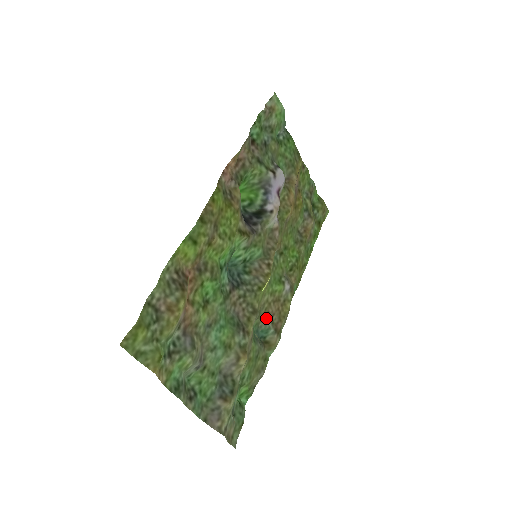
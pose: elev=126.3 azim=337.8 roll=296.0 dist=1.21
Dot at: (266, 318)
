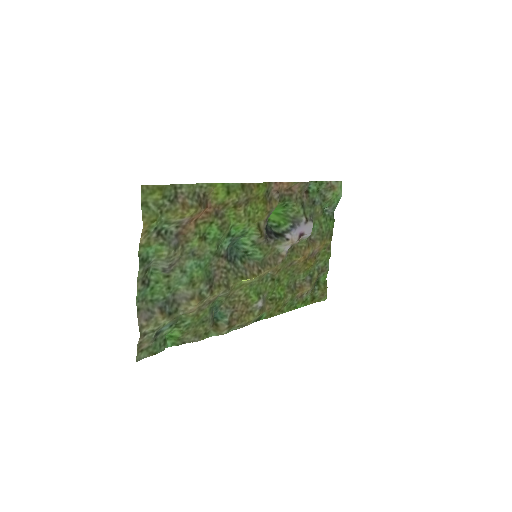
Dot at: (230, 307)
